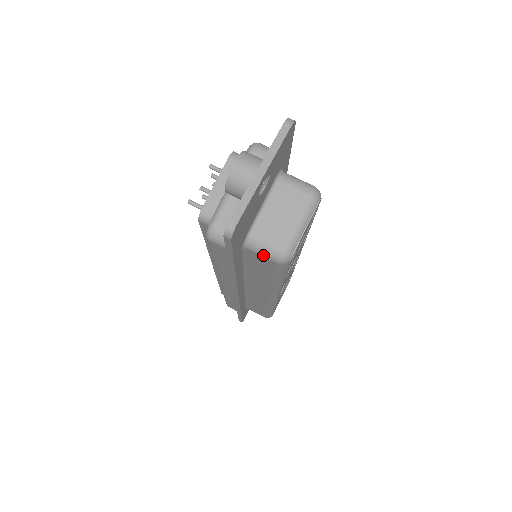
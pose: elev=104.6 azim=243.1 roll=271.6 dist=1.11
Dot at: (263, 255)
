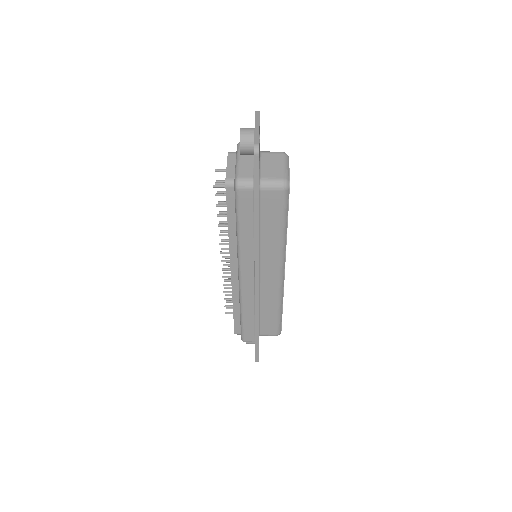
Dot at: (273, 188)
